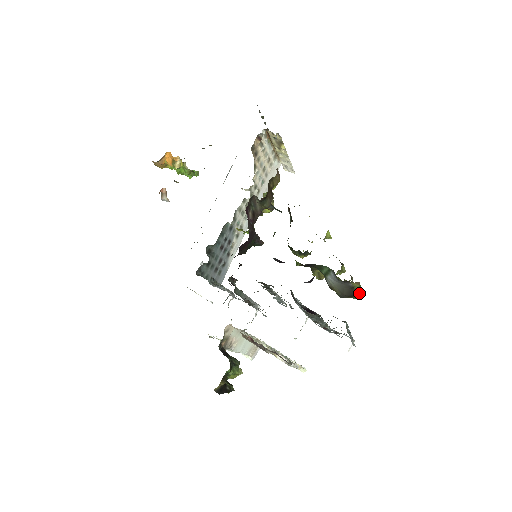
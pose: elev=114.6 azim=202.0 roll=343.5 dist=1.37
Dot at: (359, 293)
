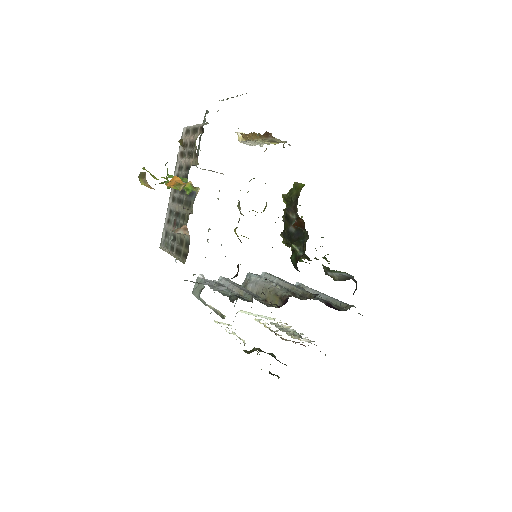
Dot at: occluded
